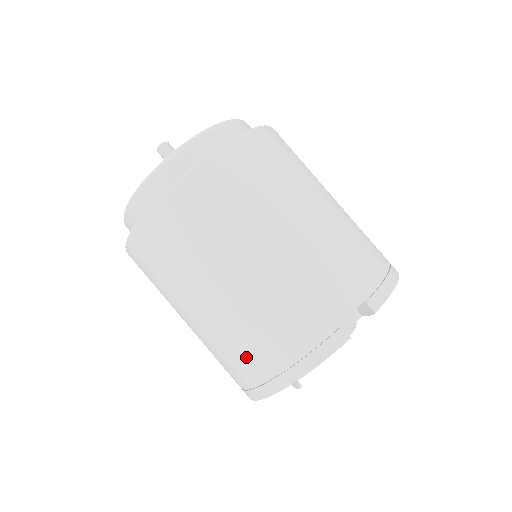
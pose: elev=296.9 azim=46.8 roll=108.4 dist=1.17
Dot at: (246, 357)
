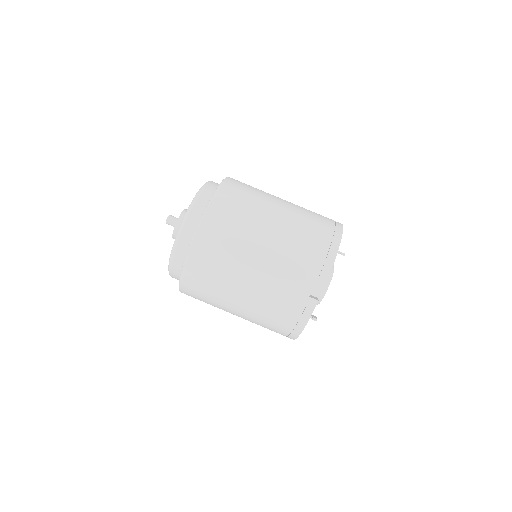
Dot at: (272, 327)
